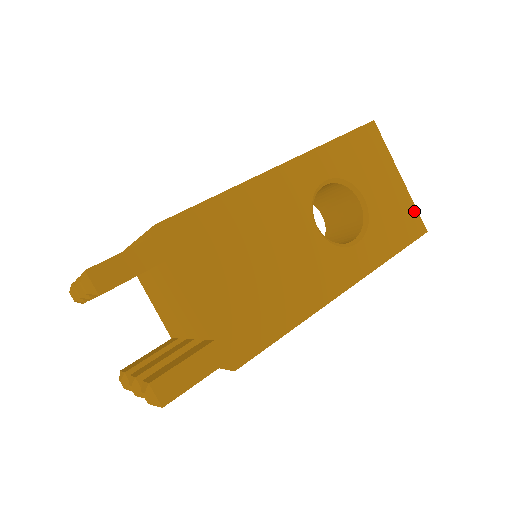
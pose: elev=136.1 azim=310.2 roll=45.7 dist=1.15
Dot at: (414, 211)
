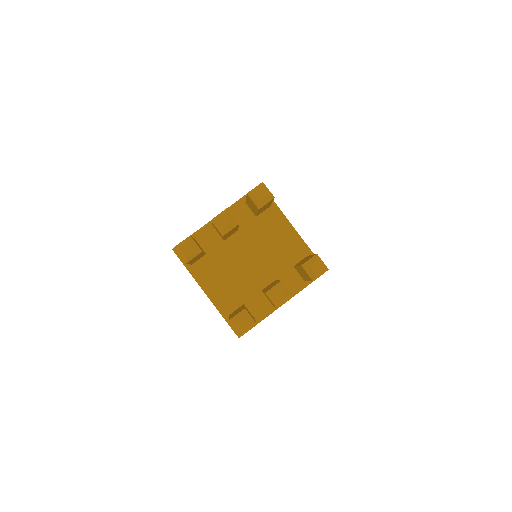
Dot at: occluded
